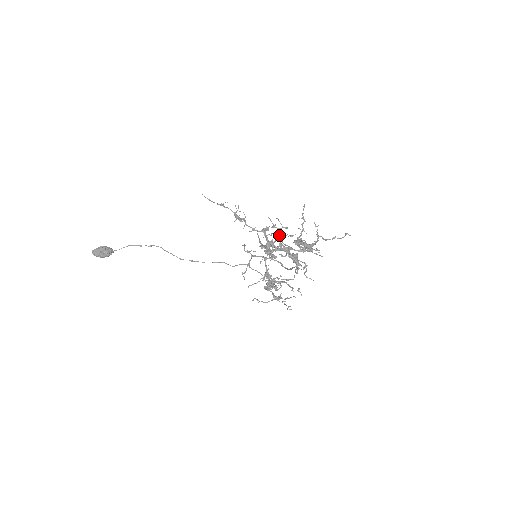
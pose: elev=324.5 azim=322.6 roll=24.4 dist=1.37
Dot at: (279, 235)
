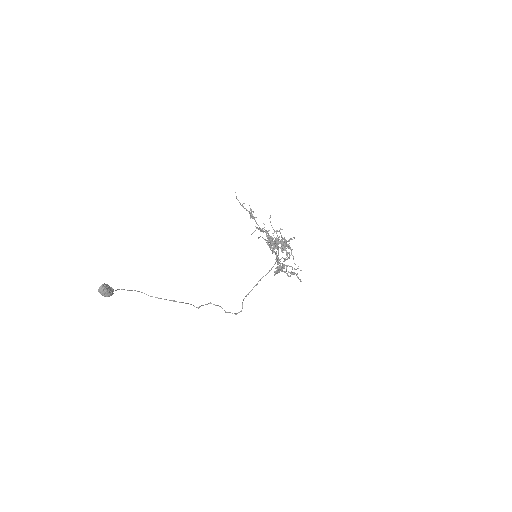
Dot at: occluded
